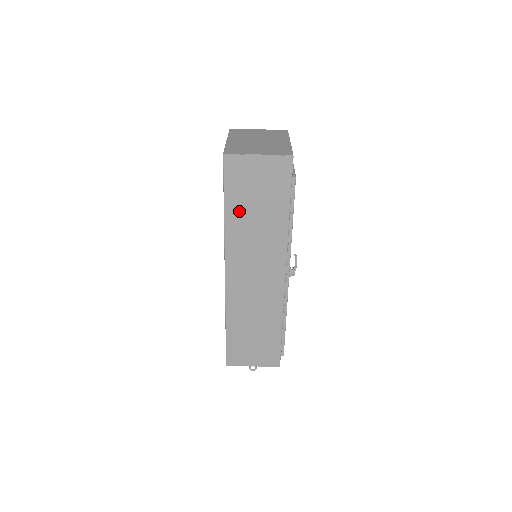
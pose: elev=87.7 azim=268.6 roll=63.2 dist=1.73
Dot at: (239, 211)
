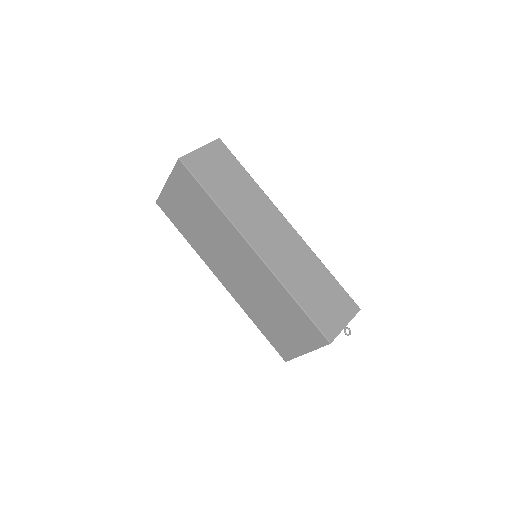
Dot at: (221, 193)
